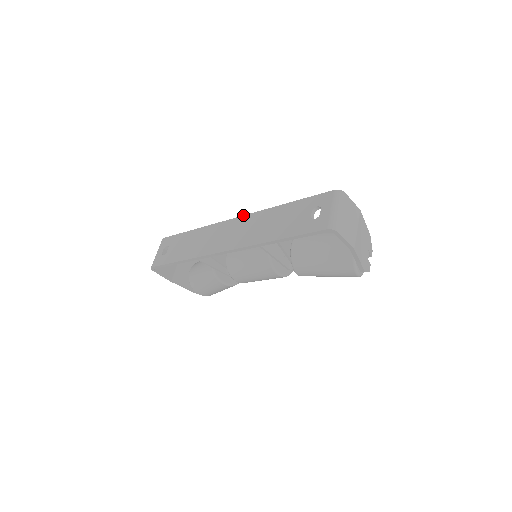
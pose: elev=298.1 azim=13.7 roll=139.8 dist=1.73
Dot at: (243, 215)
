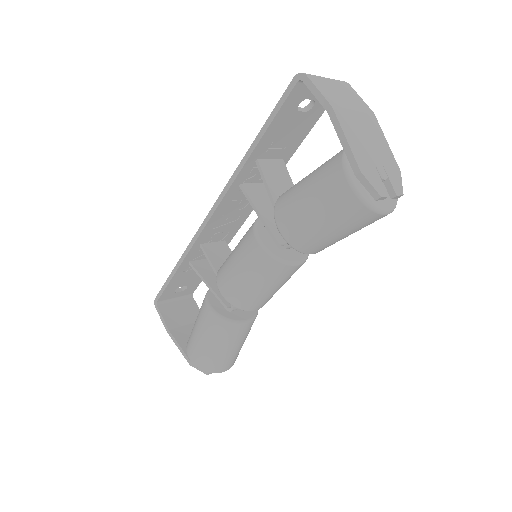
Dot at: occluded
